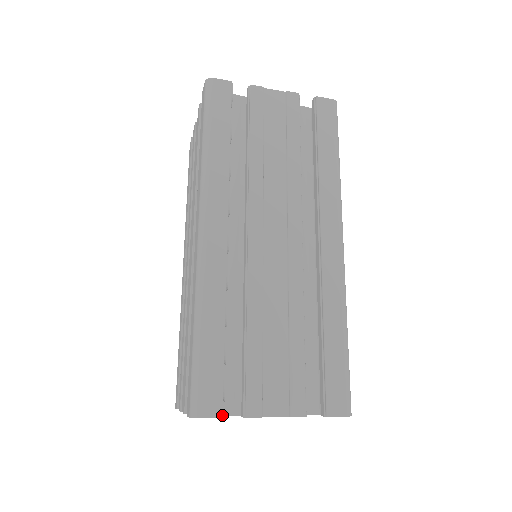
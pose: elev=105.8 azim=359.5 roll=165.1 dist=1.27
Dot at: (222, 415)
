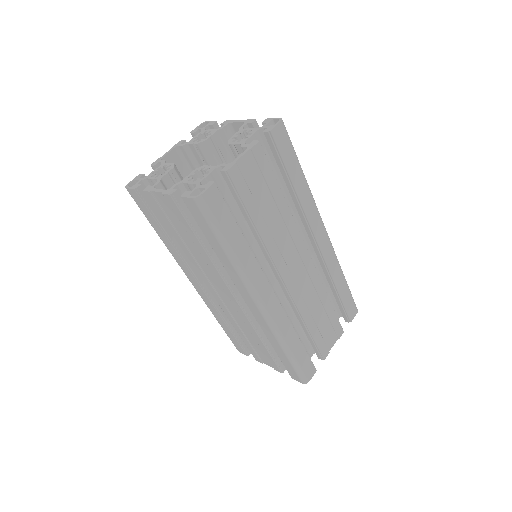
Dot at: (247, 355)
